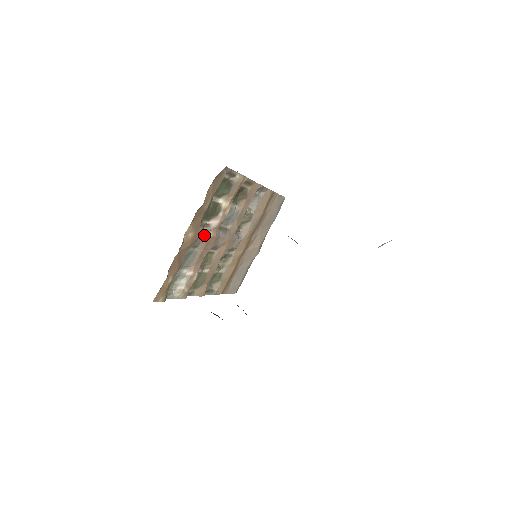
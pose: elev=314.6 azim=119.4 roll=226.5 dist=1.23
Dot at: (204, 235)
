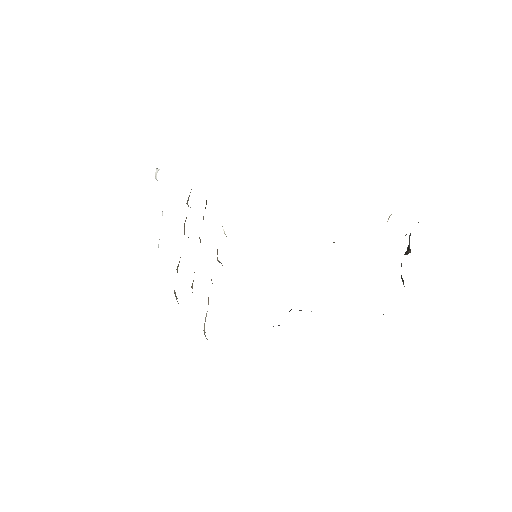
Dot at: occluded
